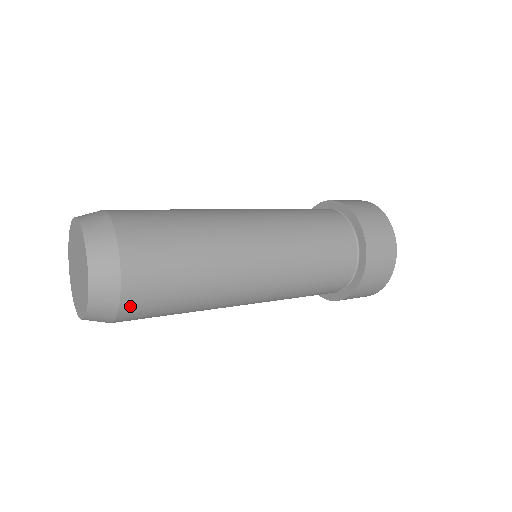
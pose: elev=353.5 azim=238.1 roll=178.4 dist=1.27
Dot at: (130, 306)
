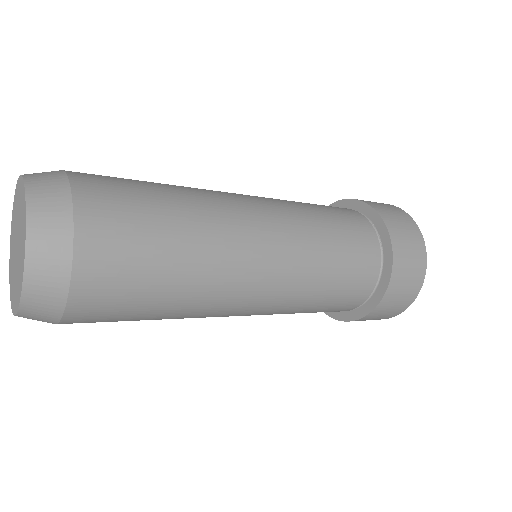
Dot at: (90, 215)
